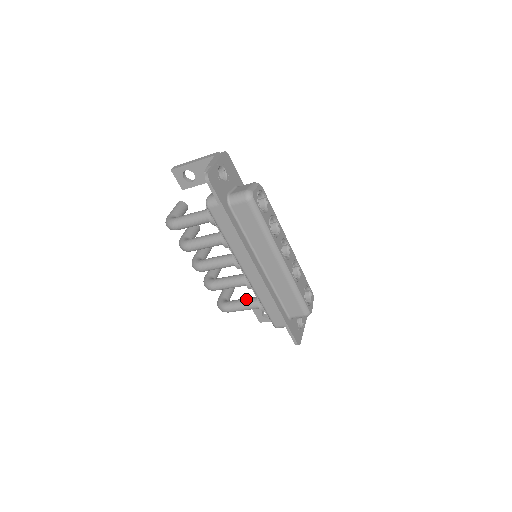
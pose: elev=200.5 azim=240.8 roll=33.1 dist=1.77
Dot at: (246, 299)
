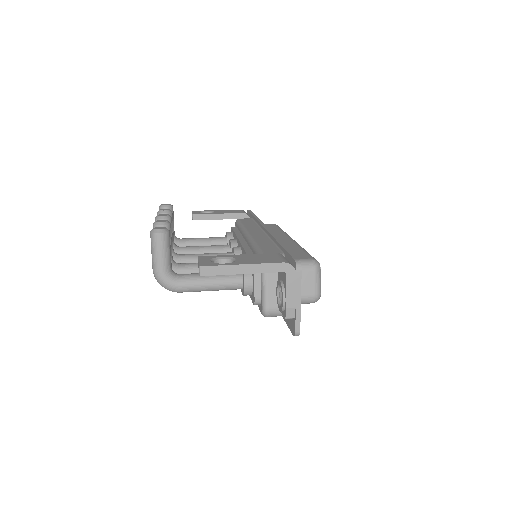
Dot at: (209, 245)
